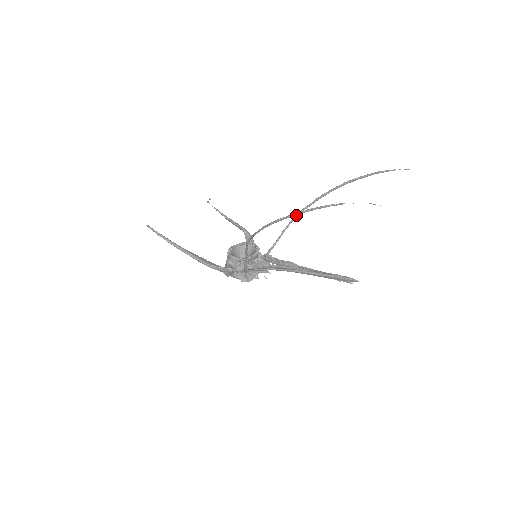
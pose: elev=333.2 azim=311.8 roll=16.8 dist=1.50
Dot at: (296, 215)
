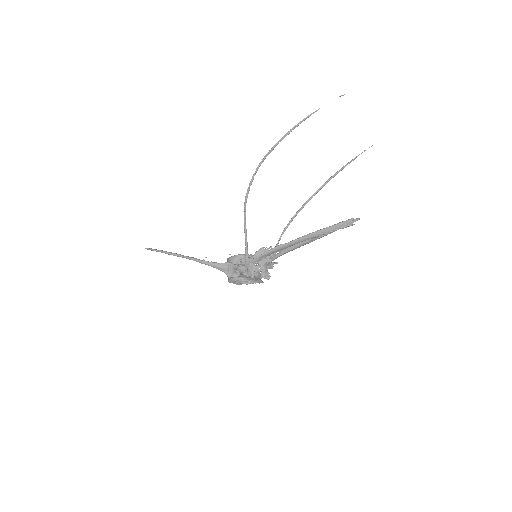
Dot at: occluded
